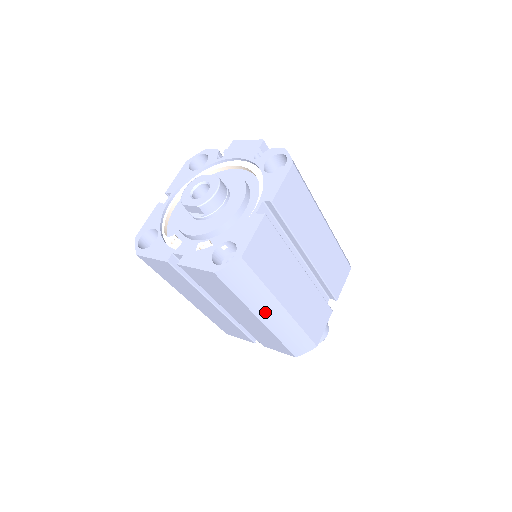
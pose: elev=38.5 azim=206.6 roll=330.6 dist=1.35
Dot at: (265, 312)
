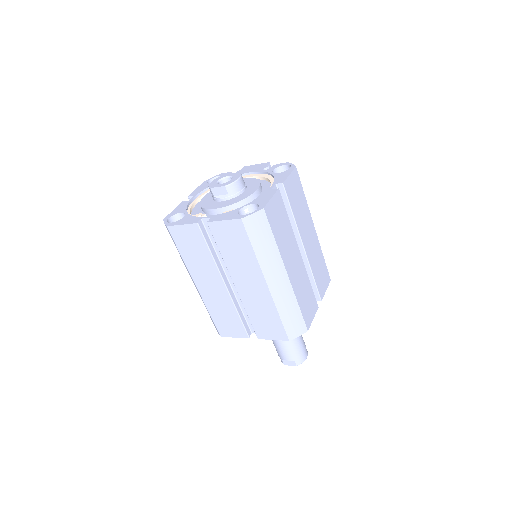
Dot at: (272, 274)
